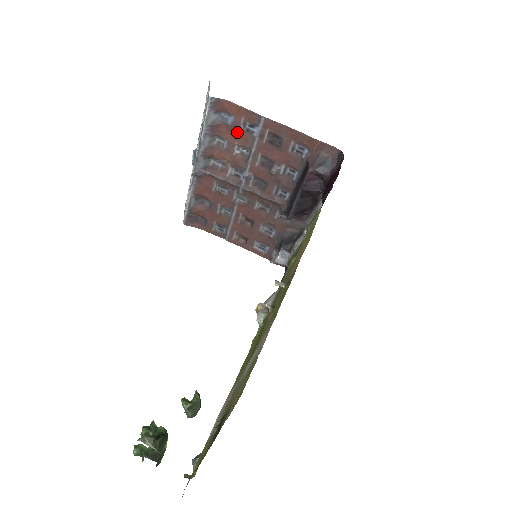
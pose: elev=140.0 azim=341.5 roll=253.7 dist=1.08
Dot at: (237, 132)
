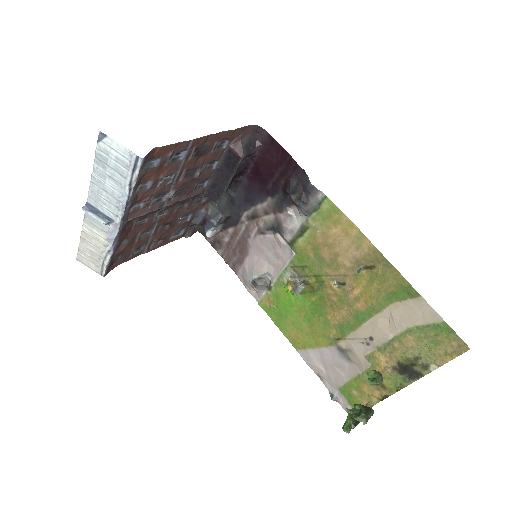
Dot at: (163, 168)
